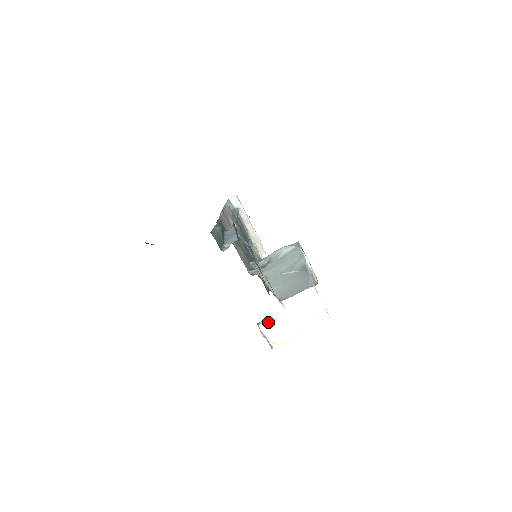
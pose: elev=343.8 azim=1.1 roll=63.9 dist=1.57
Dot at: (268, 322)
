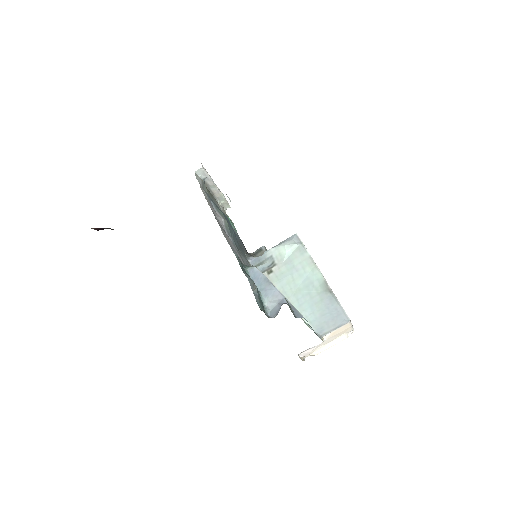
Dot at: (306, 350)
